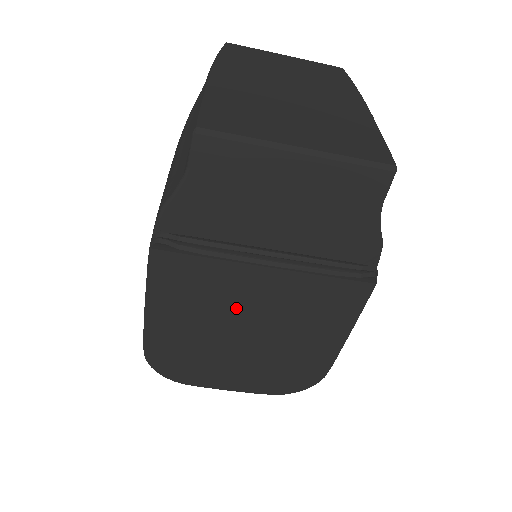
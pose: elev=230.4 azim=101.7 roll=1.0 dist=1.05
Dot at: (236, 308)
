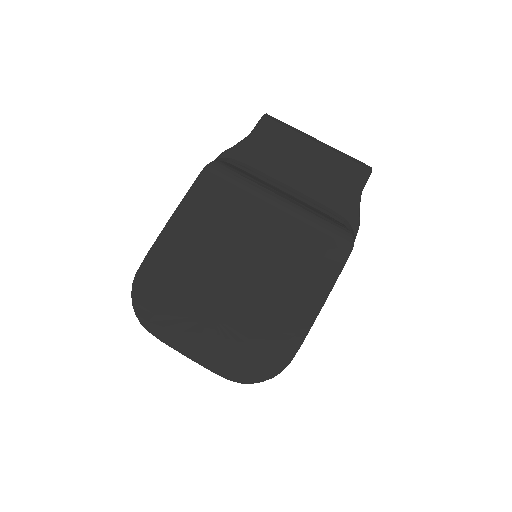
Dot at: (239, 242)
